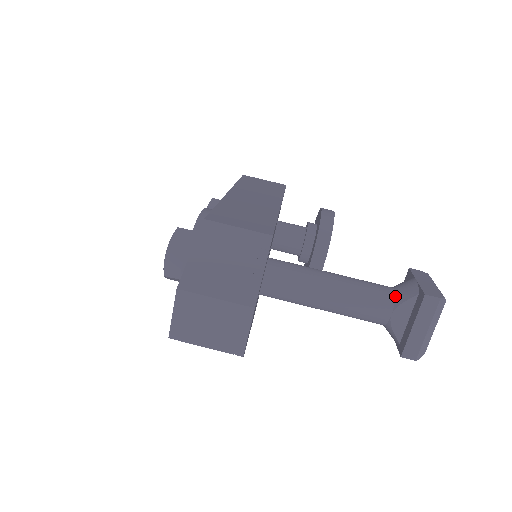
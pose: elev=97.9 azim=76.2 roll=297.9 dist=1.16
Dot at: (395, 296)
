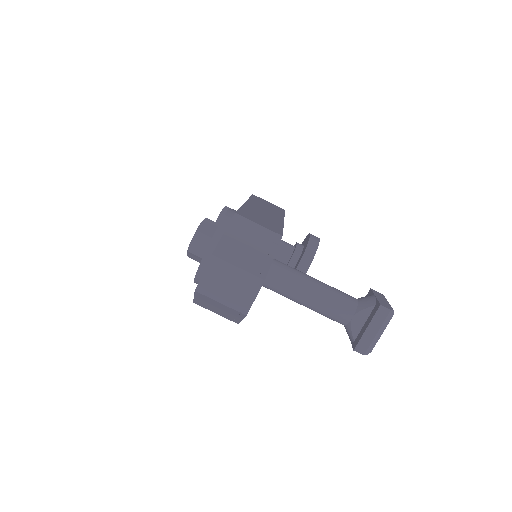
Dot at: (358, 304)
